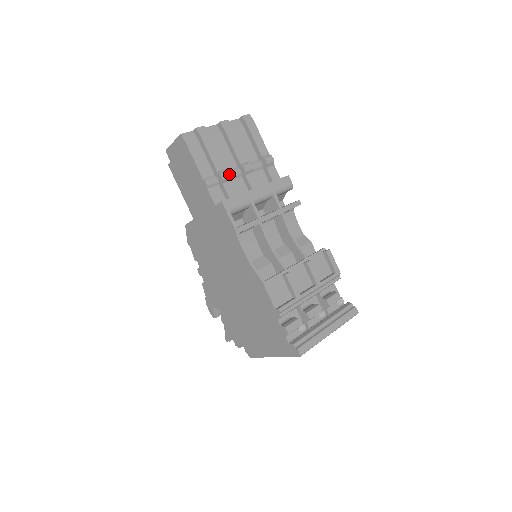
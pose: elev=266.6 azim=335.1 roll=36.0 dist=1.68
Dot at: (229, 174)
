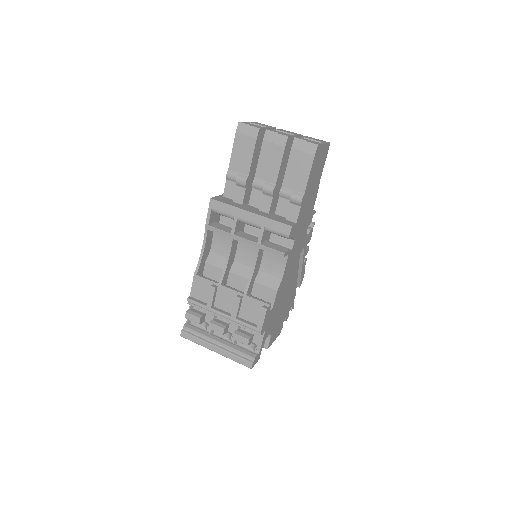
Dot at: (245, 183)
